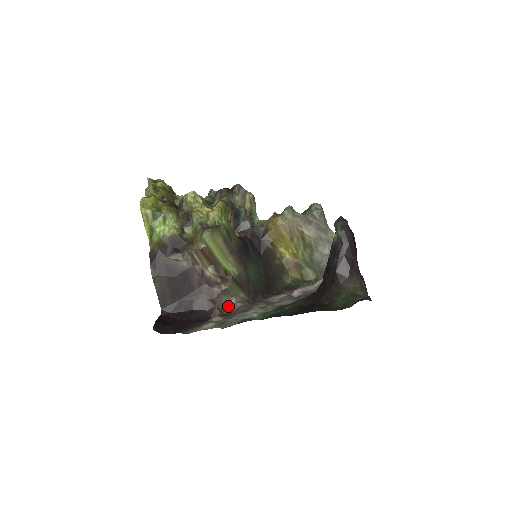
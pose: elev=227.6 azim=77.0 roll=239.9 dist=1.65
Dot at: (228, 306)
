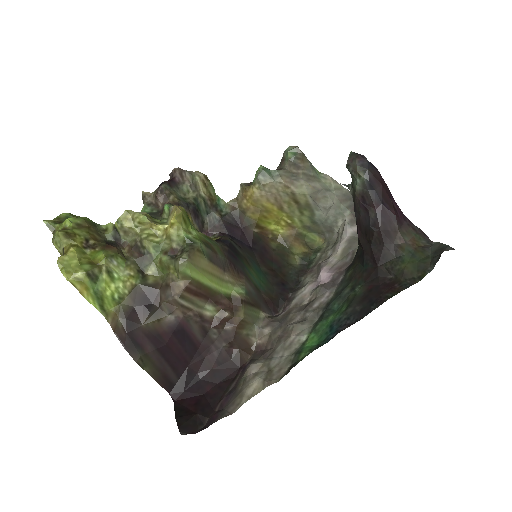
Dot at: (254, 339)
